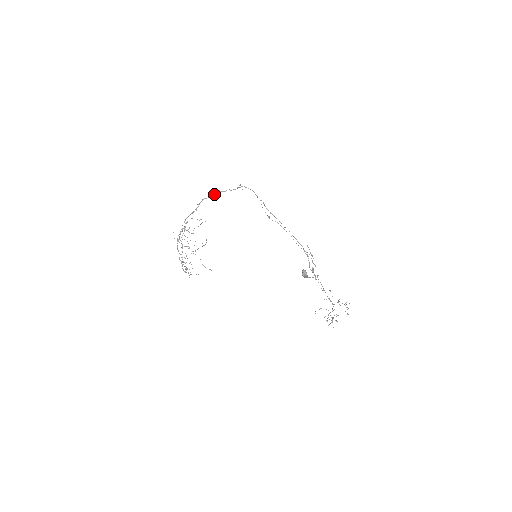
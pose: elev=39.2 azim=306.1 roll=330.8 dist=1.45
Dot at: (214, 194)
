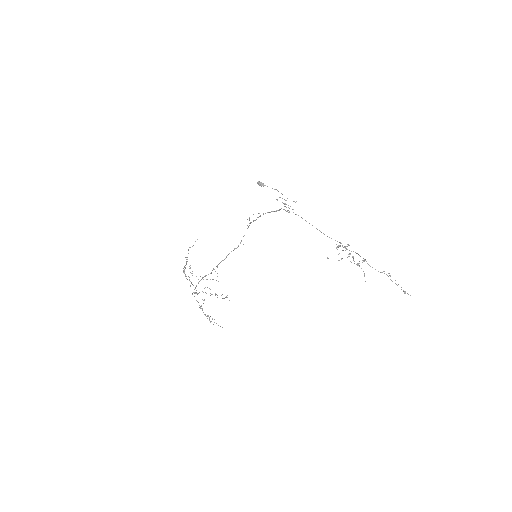
Dot at: occluded
